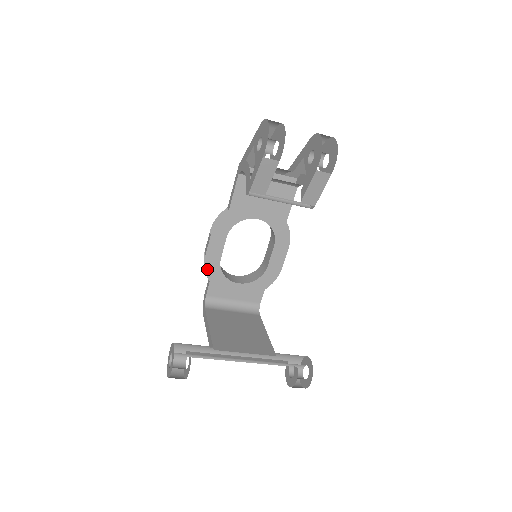
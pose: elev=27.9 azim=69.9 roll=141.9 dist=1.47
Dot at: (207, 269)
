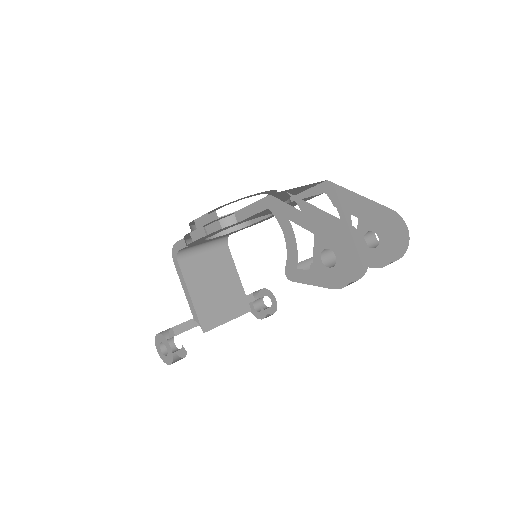
Dot at: (189, 244)
